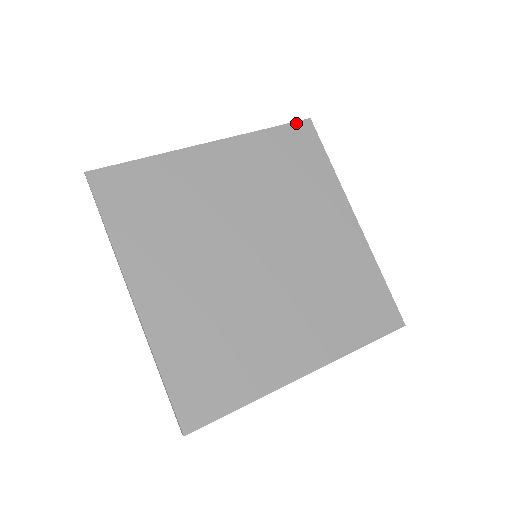
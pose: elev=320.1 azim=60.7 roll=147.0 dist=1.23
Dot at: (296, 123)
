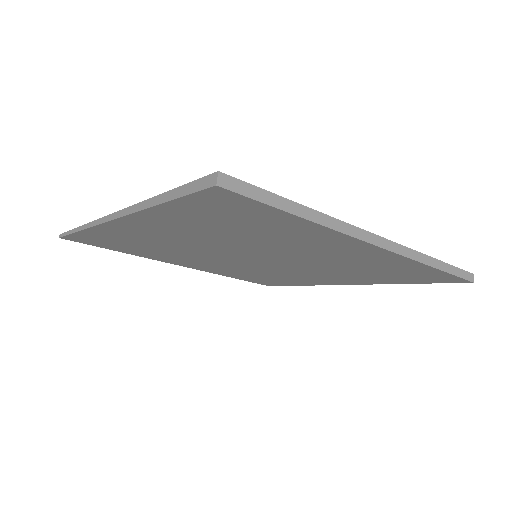
Dot at: occluded
